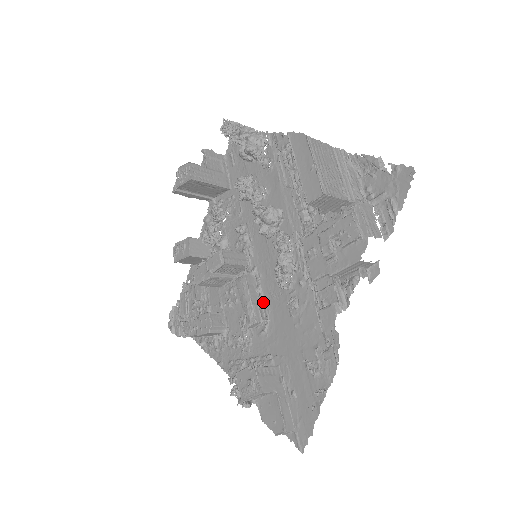
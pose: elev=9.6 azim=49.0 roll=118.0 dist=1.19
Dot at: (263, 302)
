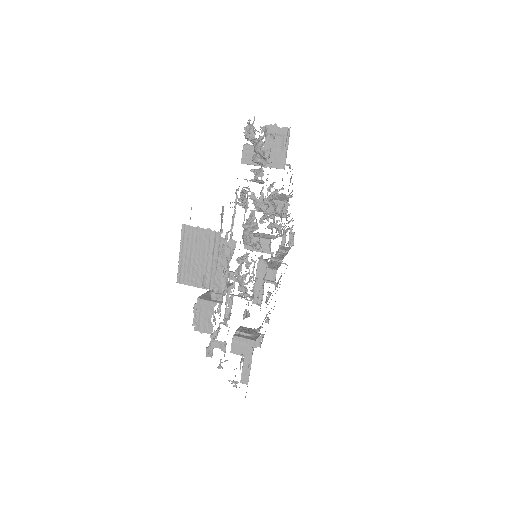
Dot at: (263, 290)
